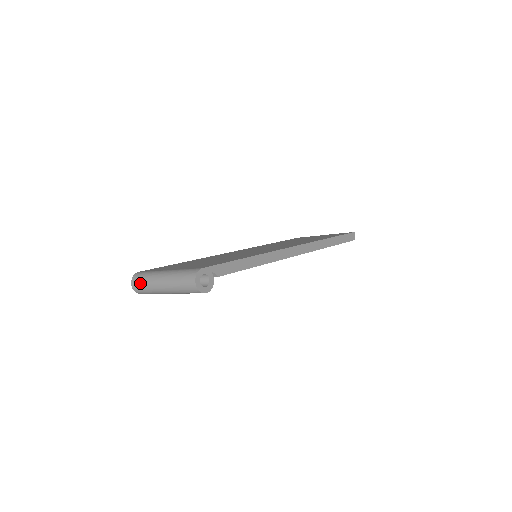
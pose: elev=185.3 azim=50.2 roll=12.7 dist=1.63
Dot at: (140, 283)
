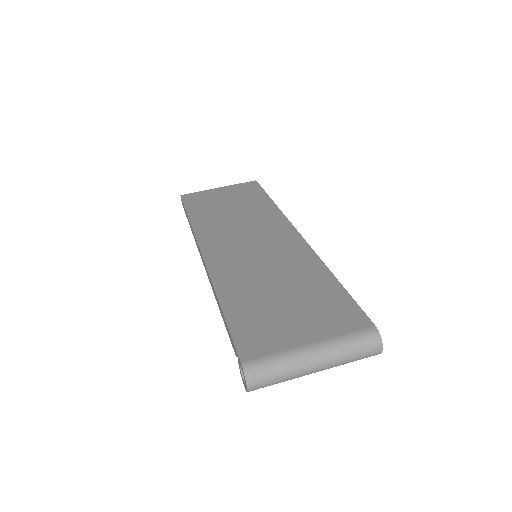
Dot at: (270, 379)
